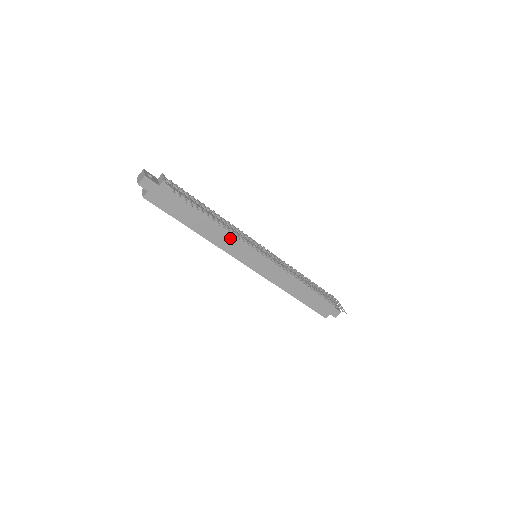
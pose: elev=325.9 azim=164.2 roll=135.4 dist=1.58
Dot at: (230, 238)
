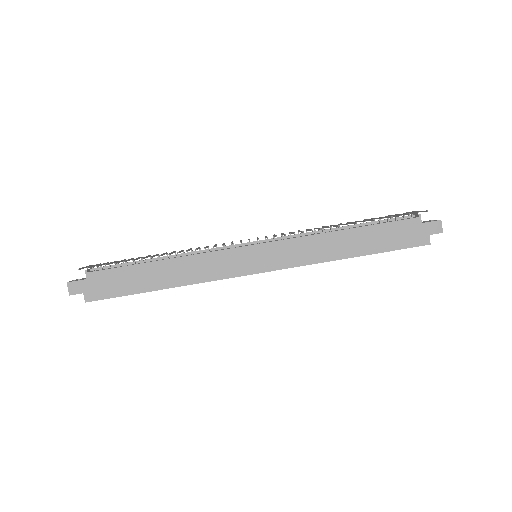
Dot at: (203, 263)
